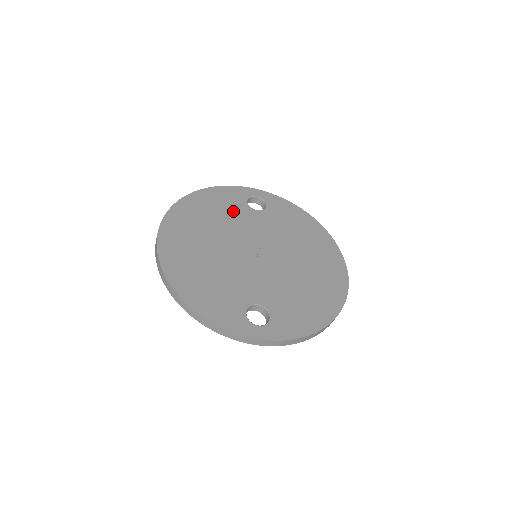
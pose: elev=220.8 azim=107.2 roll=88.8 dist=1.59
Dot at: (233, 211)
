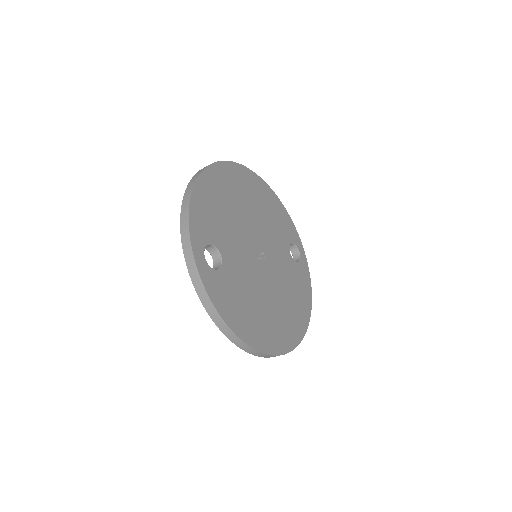
Dot at: (279, 230)
